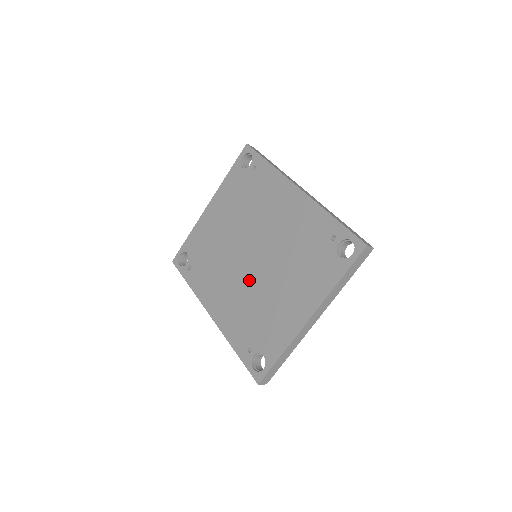
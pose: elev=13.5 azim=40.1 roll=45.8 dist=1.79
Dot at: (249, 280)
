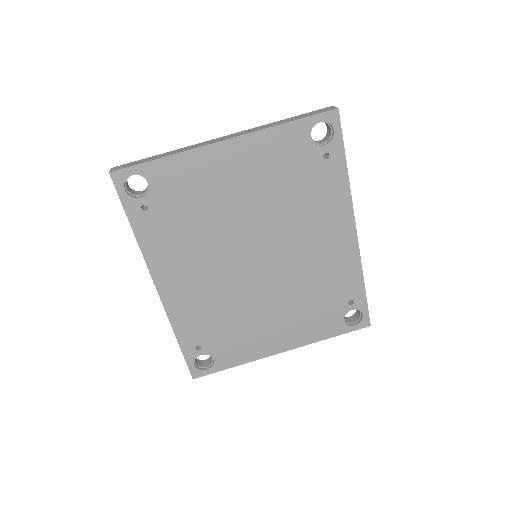
Dot at: (238, 284)
